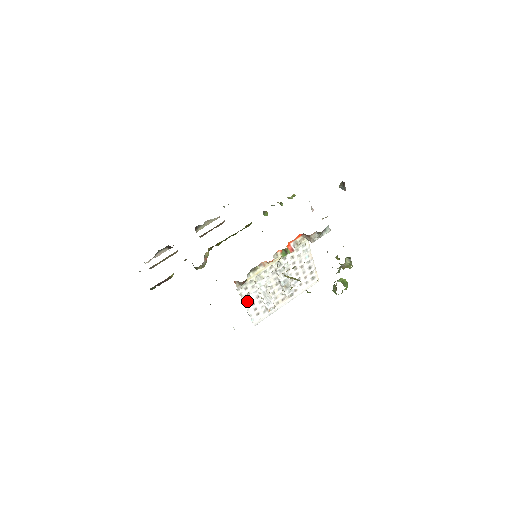
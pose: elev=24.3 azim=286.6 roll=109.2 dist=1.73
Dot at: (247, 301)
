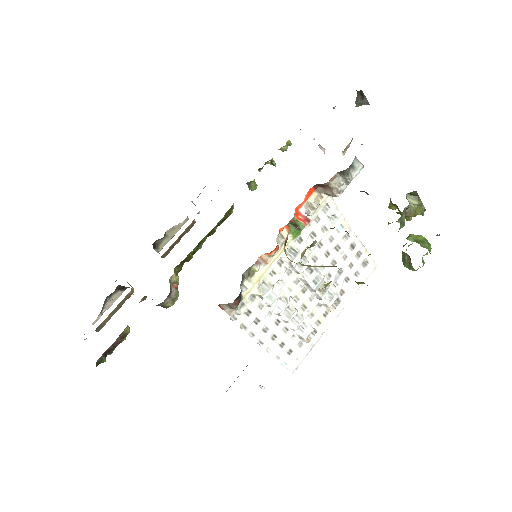
Dot at: (260, 335)
